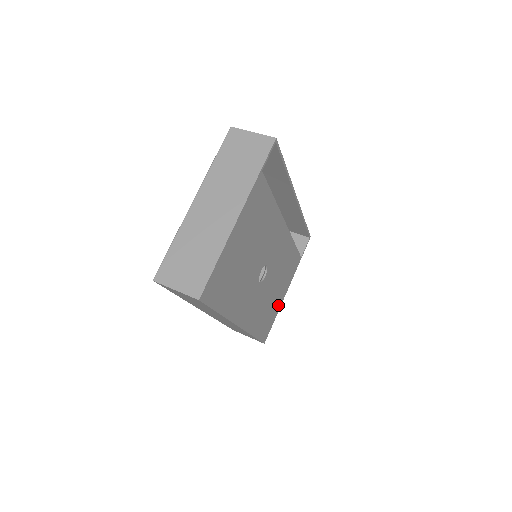
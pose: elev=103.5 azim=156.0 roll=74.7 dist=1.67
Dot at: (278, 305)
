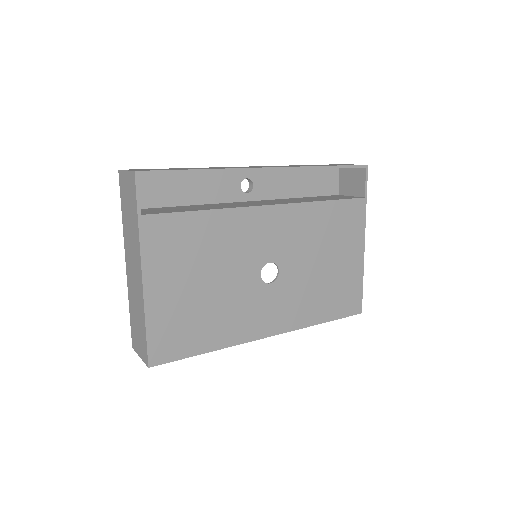
Dot at: (355, 268)
